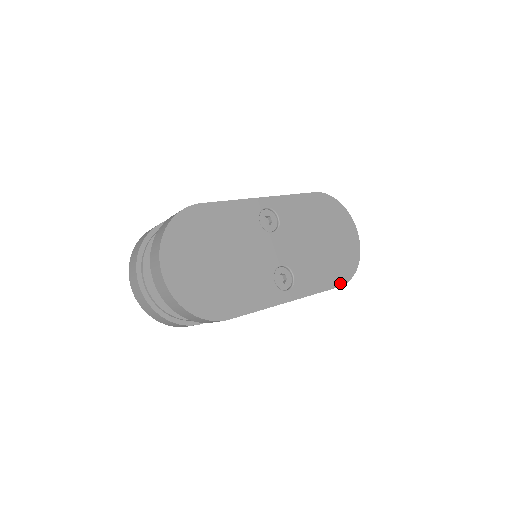
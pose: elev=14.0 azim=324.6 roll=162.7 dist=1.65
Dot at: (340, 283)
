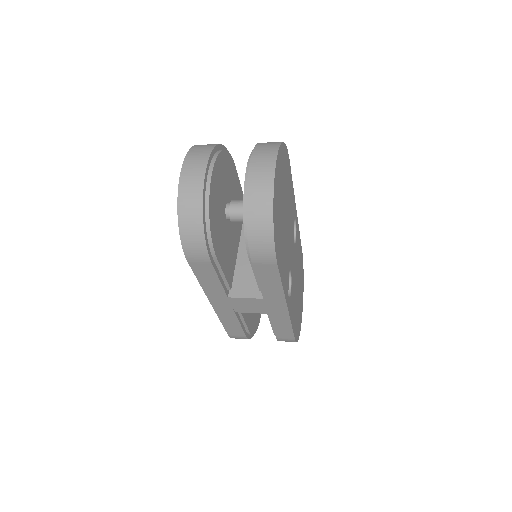
Dot at: (295, 336)
